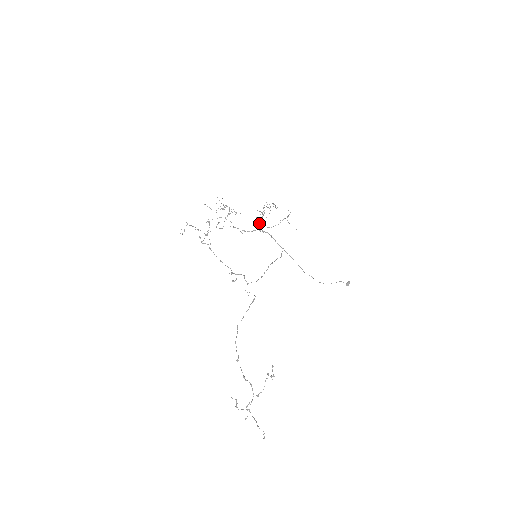
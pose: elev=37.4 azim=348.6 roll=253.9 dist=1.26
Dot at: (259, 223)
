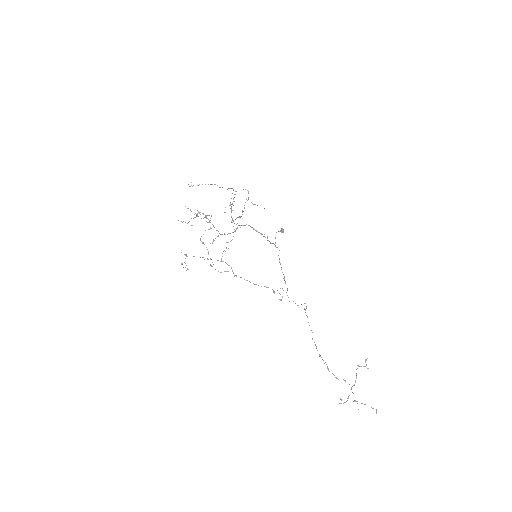
Dot at: (231, 216)
